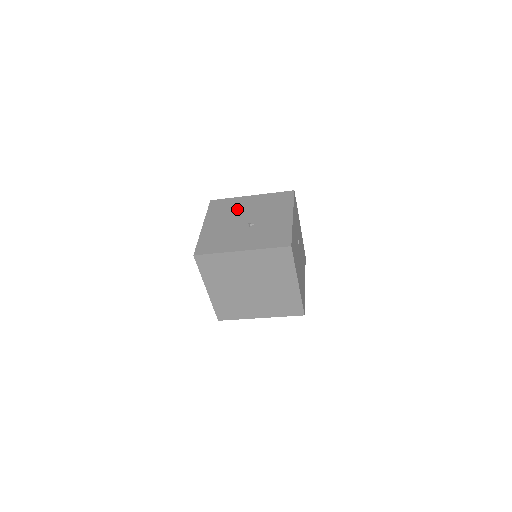
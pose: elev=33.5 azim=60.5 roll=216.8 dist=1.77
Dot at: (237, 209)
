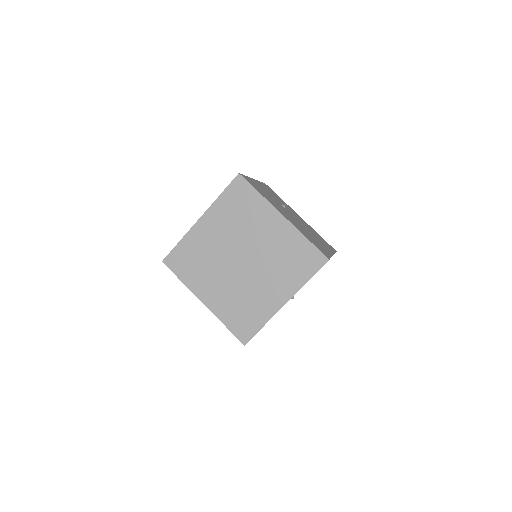
Dot at: occluded
